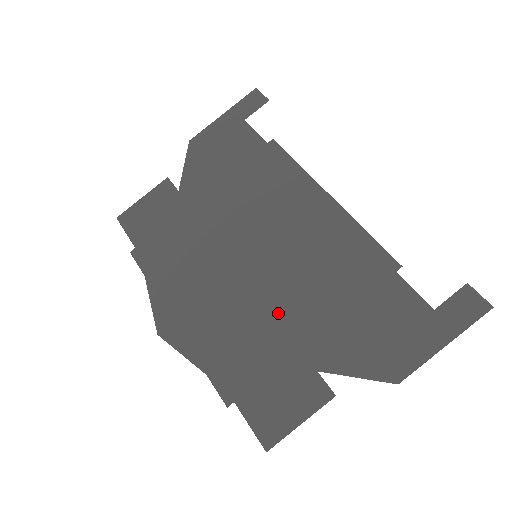
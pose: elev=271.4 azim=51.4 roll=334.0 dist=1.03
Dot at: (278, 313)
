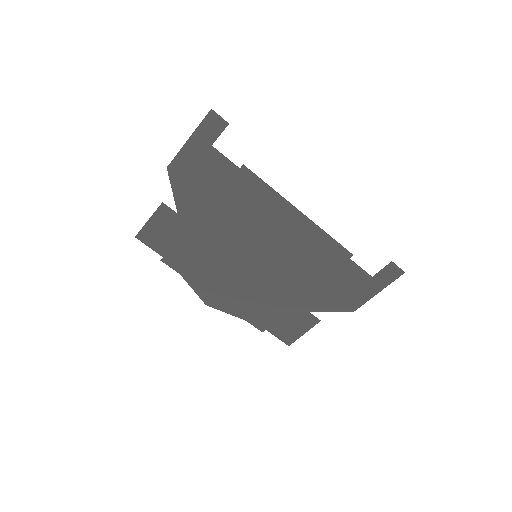
Dot at: (280, 287)
